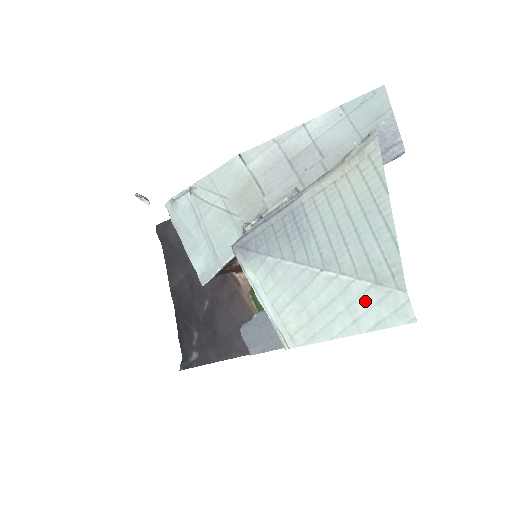
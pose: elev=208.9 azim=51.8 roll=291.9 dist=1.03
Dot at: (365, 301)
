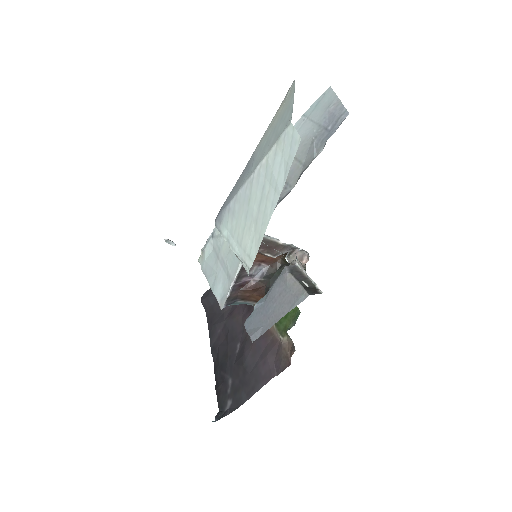
Dot at: (276, 163)
